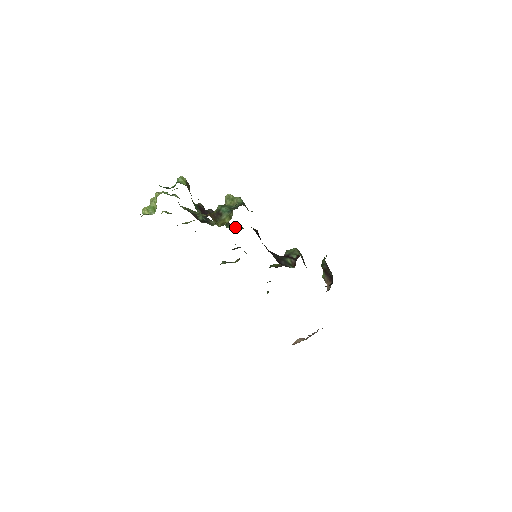
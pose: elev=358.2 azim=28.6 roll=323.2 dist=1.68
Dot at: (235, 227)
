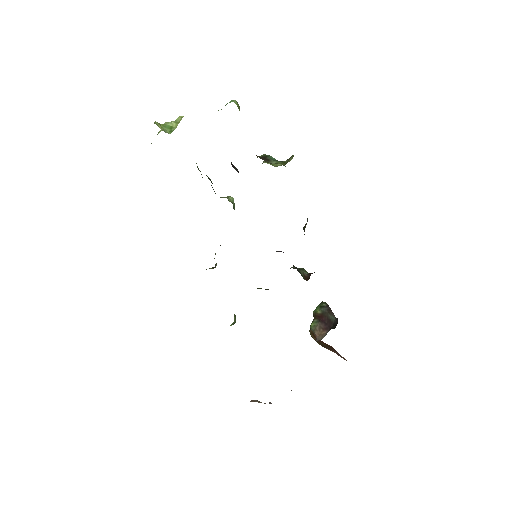
Dot at: occluded
